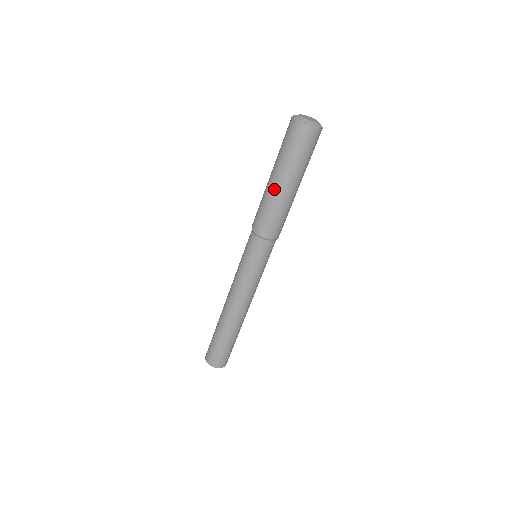
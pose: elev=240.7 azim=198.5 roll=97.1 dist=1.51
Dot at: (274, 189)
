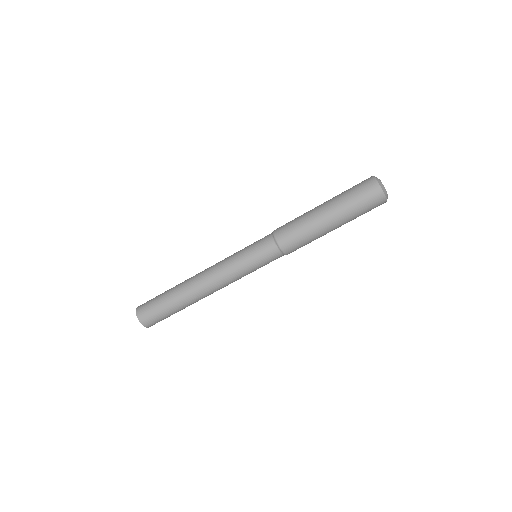
Dot at: (325, 227)
